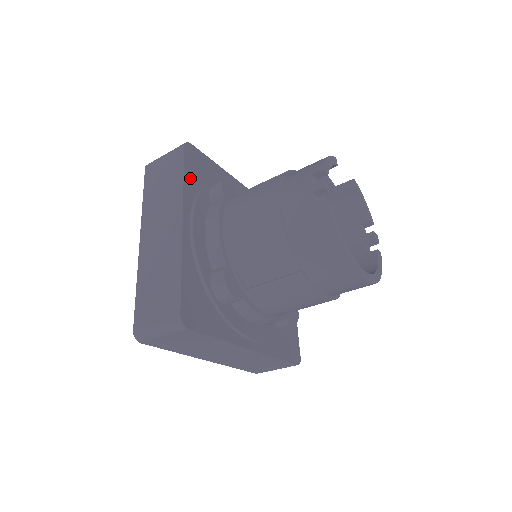
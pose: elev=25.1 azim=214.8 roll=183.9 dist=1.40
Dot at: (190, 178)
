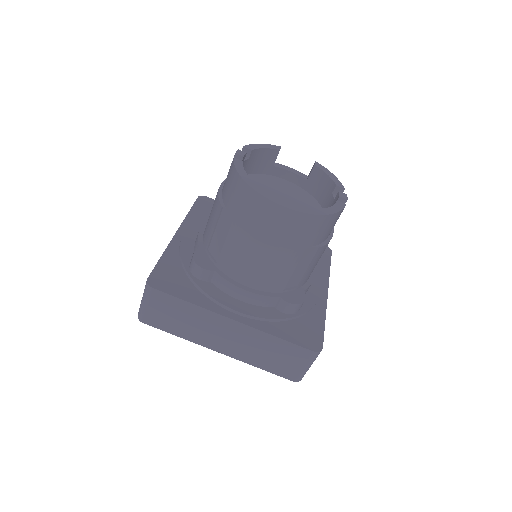
Dot at: (197, 212)
